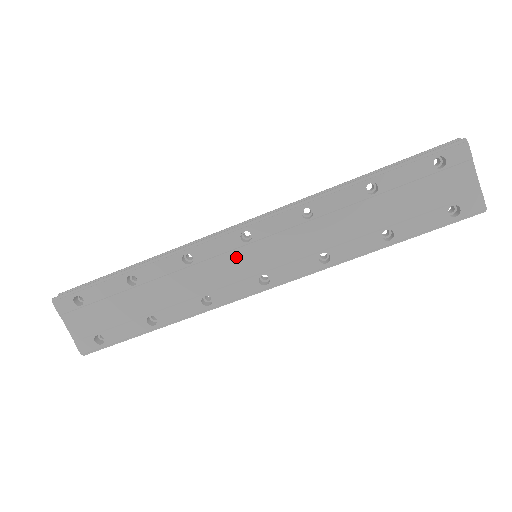
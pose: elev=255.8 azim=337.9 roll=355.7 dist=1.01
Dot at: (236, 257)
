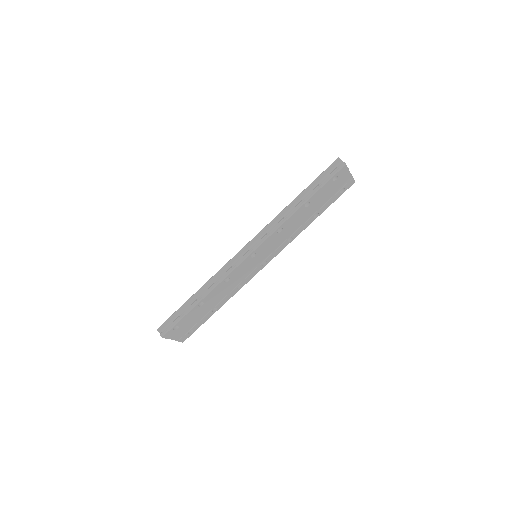
Dot at: (250, 265)
